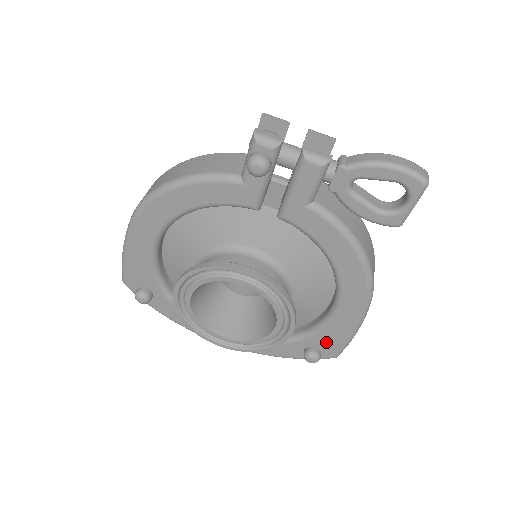
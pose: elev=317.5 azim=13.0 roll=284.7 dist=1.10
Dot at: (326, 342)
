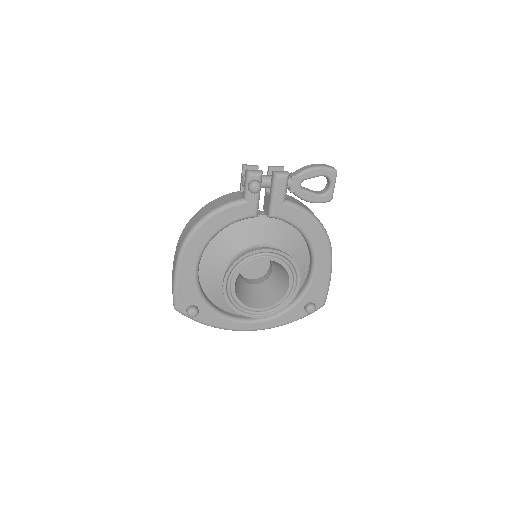
Dot at: (315, 295)
